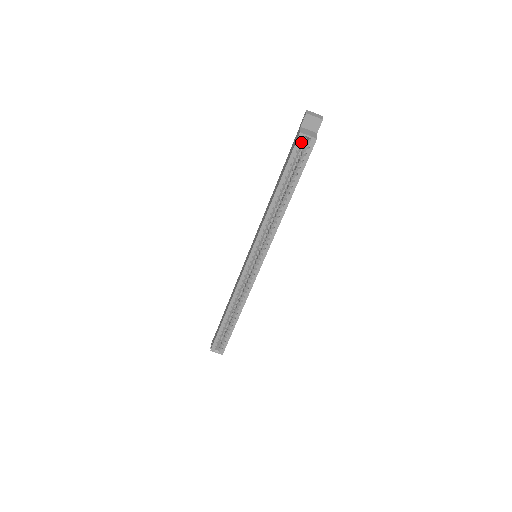
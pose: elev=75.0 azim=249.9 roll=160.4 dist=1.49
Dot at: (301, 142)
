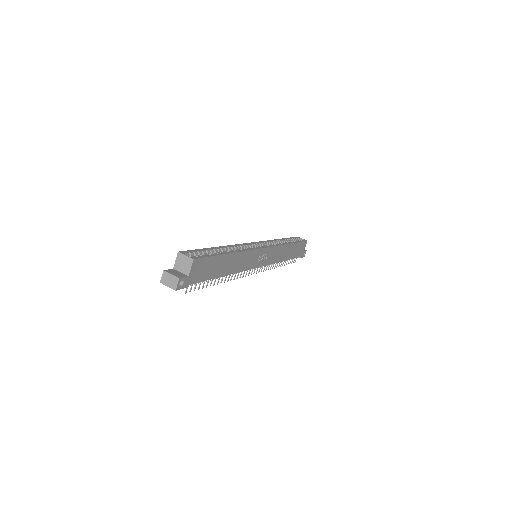
Dot at: (298, 238)
